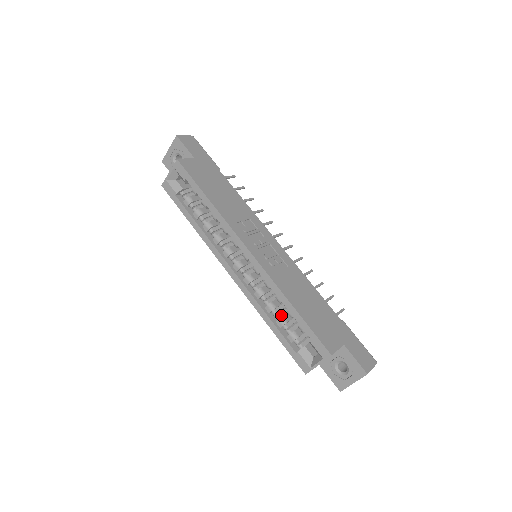
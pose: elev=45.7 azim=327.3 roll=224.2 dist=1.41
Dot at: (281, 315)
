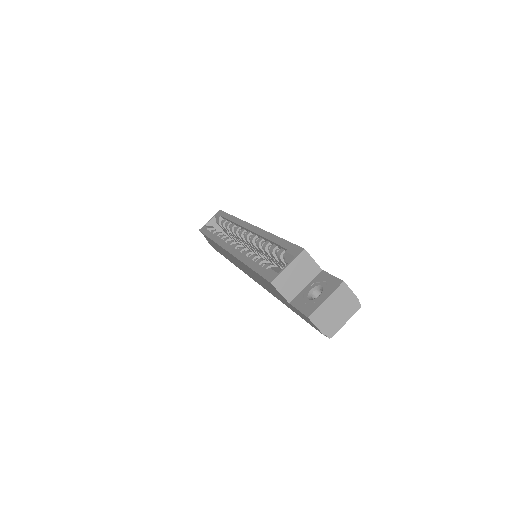
Dot at: occluded
